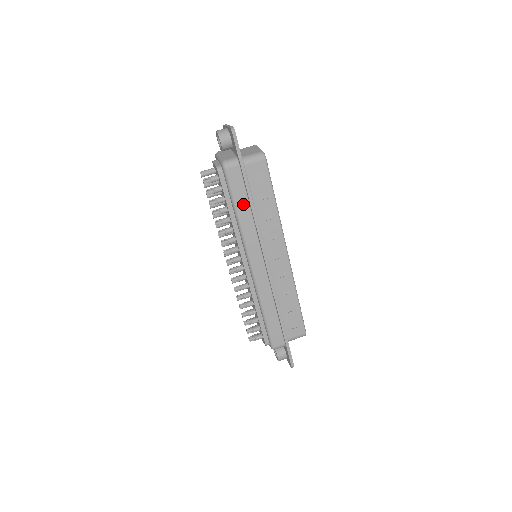
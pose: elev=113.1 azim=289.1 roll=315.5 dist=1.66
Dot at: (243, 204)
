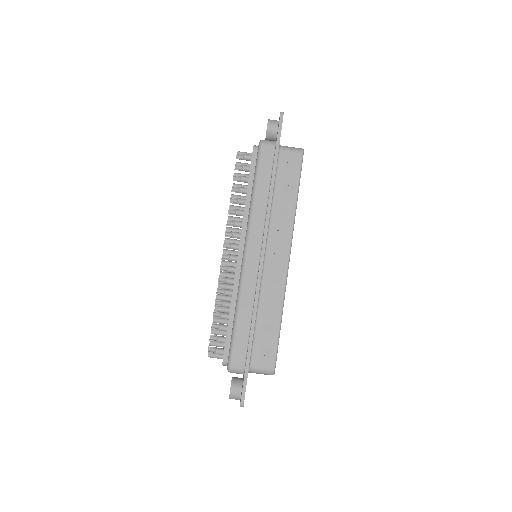
Dot at: (264, 185)
